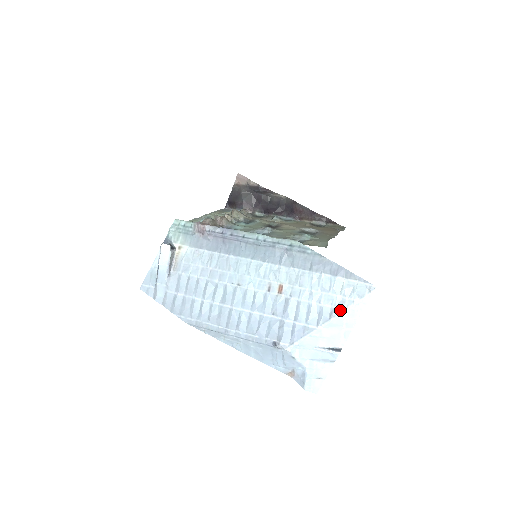
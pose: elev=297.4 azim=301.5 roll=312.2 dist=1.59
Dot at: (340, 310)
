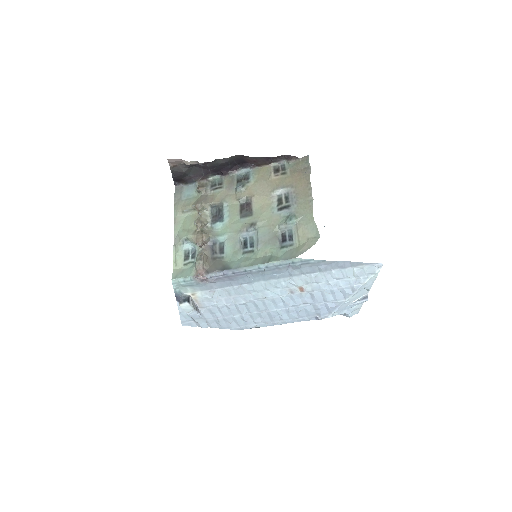
Dot at: (359, 285)
